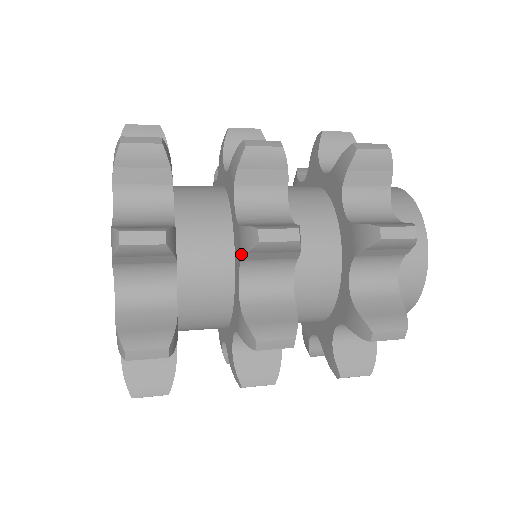
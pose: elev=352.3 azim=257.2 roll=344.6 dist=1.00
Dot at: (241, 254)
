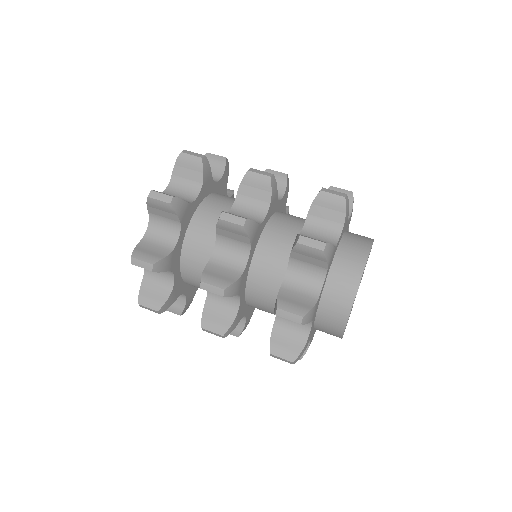
Dot at: (217, 229)
